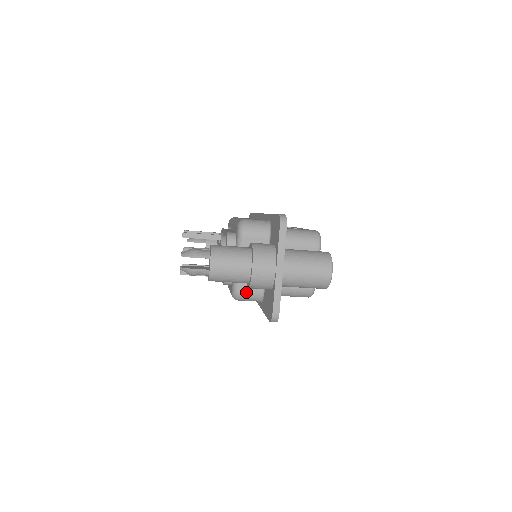
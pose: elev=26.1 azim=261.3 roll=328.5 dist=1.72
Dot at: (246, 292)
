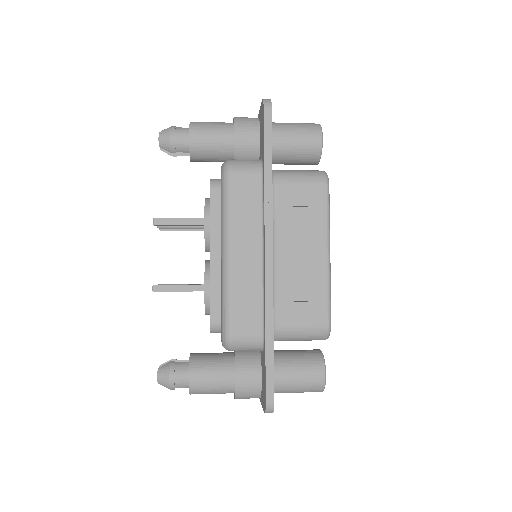
Dot at: occluded
